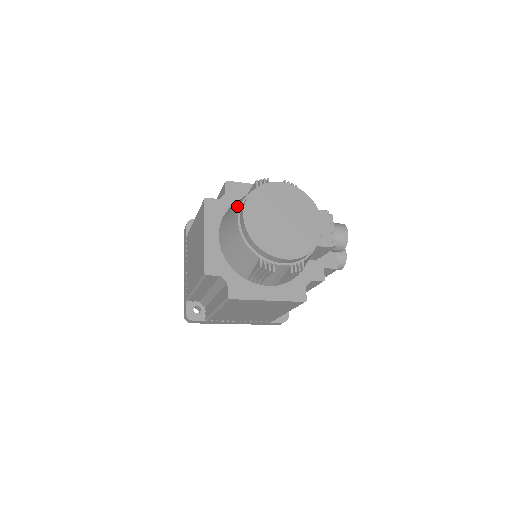
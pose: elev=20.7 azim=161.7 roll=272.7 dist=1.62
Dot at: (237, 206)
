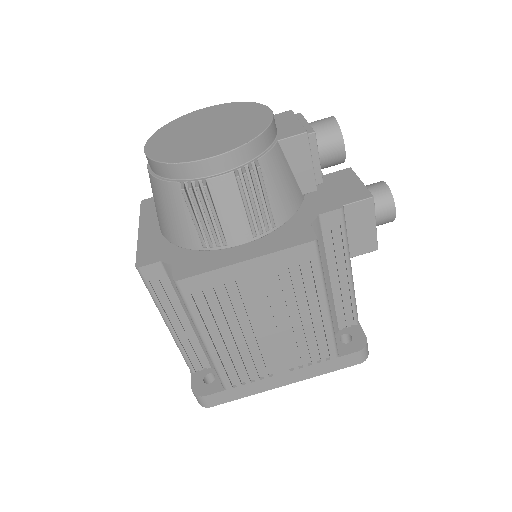
Dot at: occluded
